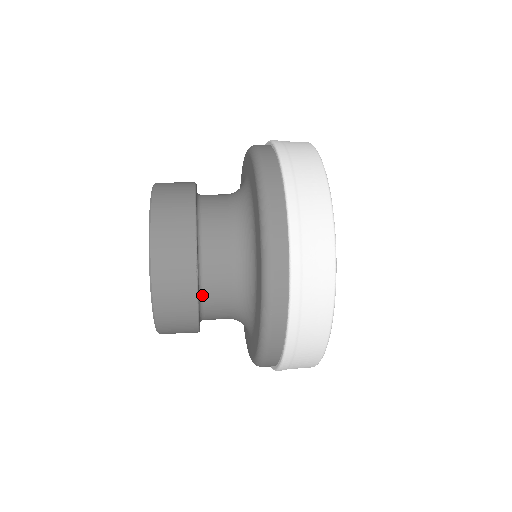
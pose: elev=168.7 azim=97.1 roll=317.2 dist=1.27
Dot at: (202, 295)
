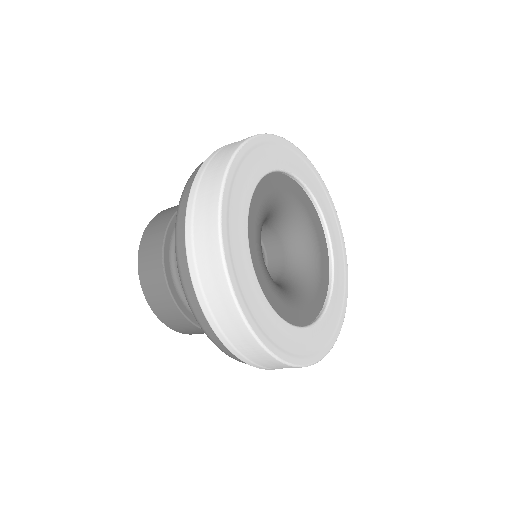
Dot at: (182, 292)
